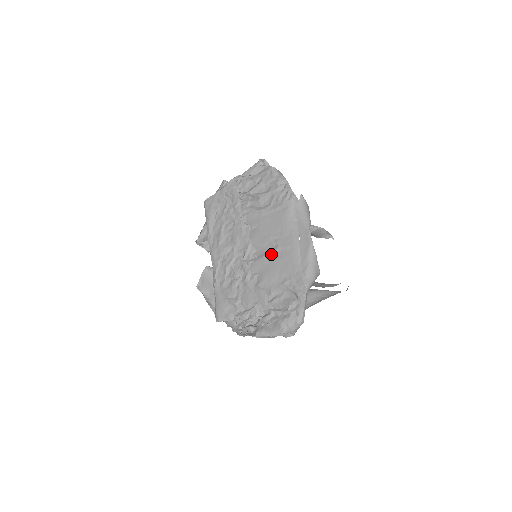
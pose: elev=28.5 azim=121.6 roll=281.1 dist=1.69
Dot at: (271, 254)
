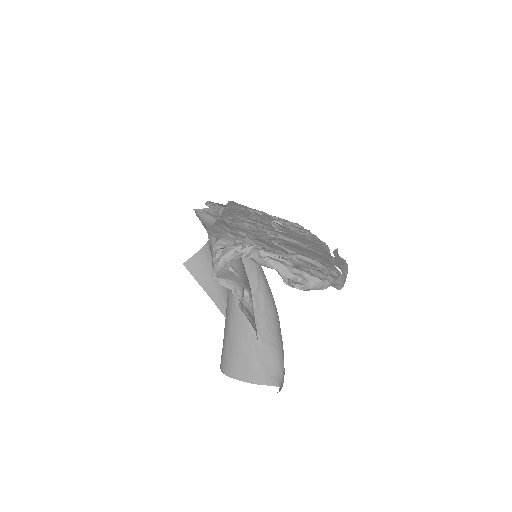
Dot at: occluded
